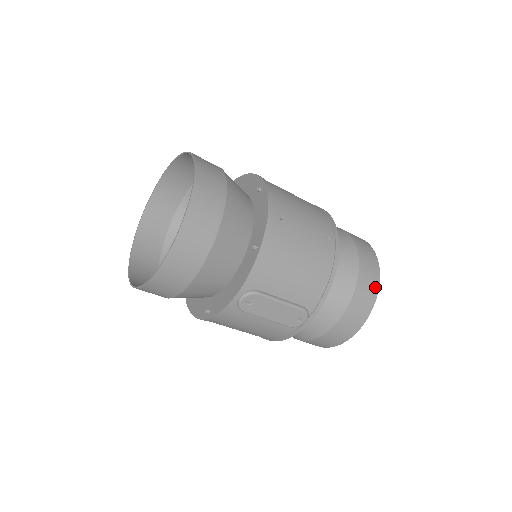
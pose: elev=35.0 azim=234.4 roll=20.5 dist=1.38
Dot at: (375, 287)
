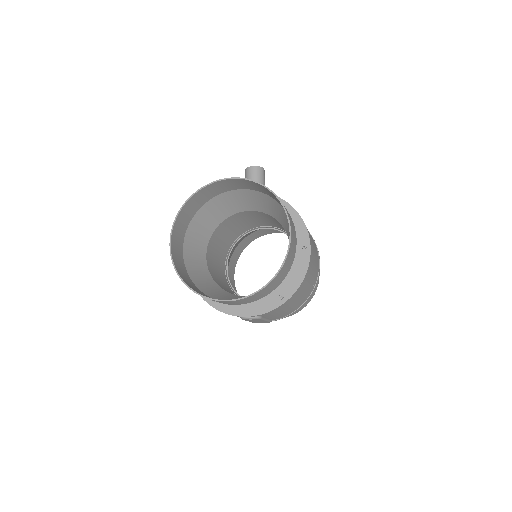
Dot at: occluded
